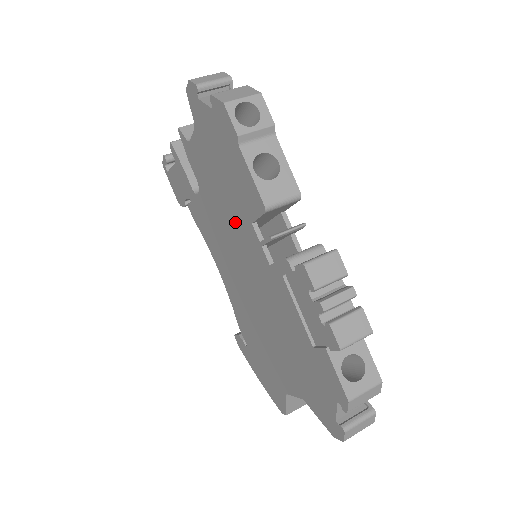
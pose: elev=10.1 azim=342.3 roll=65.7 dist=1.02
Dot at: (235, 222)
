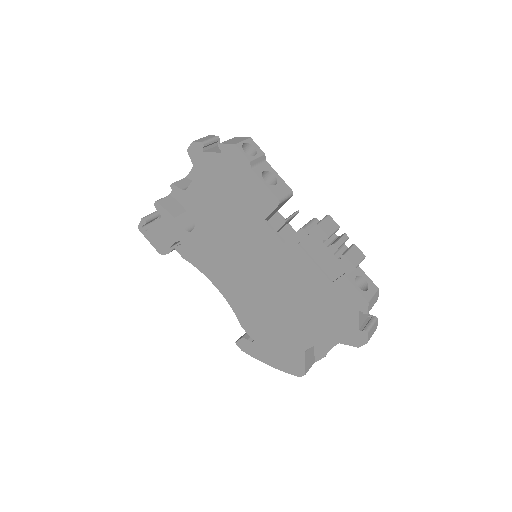
Dot at: (243, 230)
